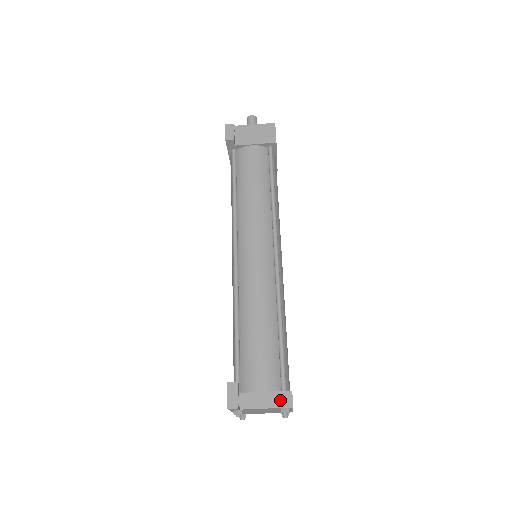
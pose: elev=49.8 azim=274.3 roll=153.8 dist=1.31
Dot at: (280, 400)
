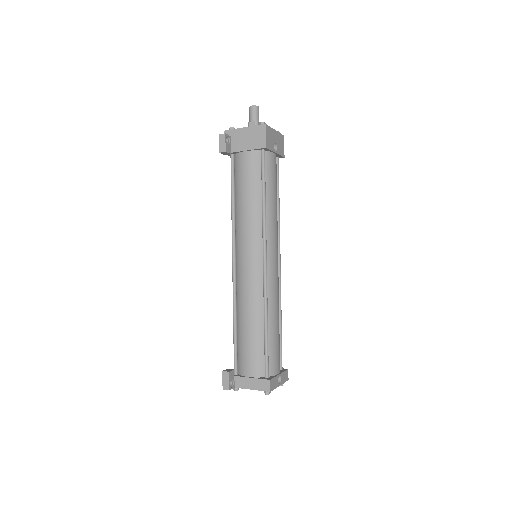
Dot at: (261, 385)
